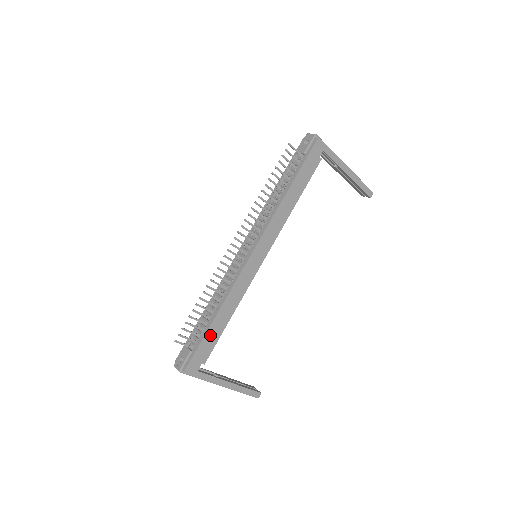
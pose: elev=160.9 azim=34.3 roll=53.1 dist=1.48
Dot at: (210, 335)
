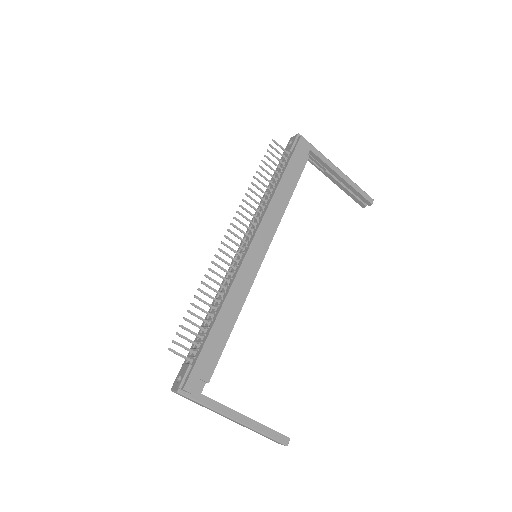
Dot at: (212, 343)
